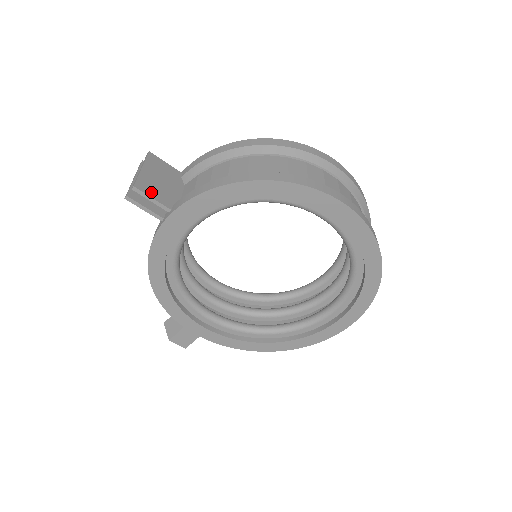
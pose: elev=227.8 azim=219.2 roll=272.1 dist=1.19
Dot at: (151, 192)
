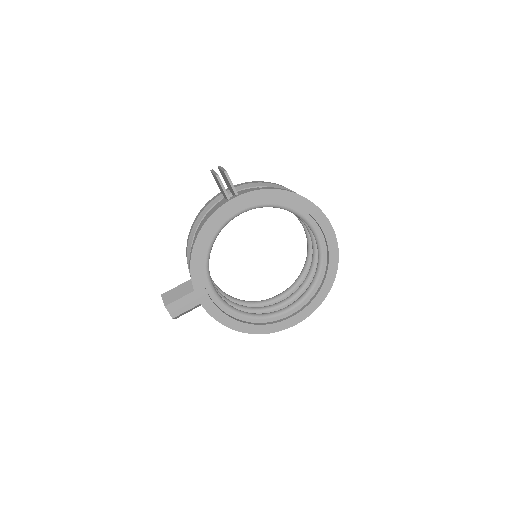
Dot at: (230, 180)
